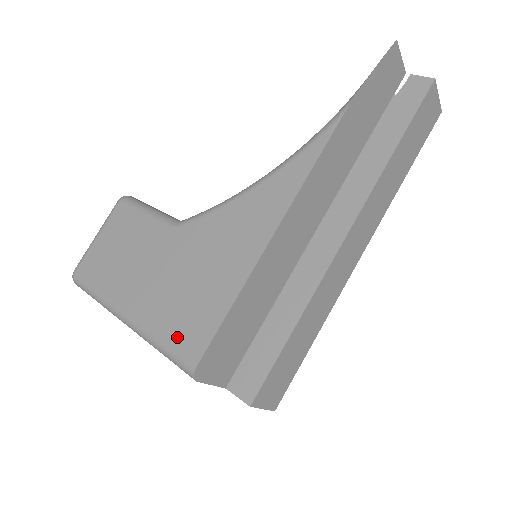
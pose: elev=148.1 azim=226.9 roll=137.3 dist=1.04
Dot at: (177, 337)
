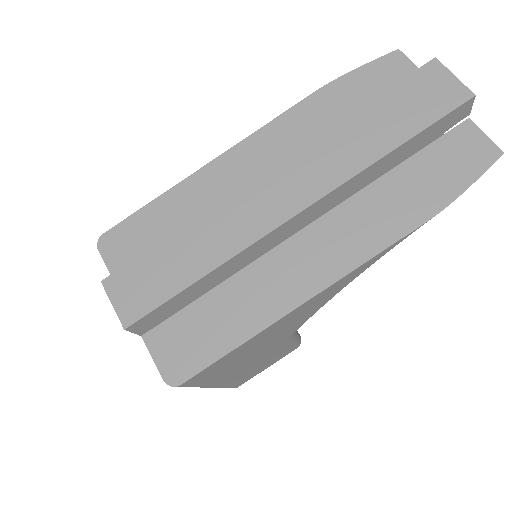
Dot at: occluded
